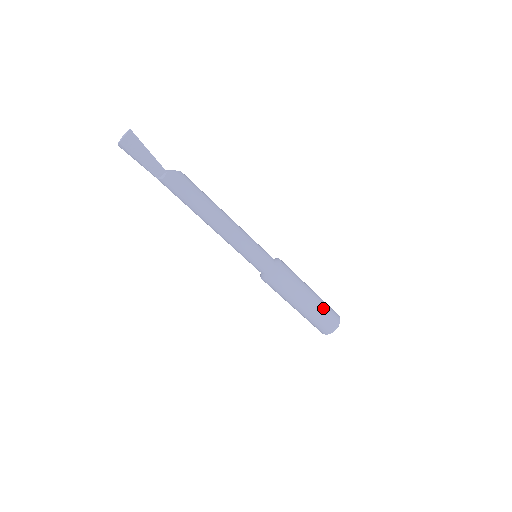
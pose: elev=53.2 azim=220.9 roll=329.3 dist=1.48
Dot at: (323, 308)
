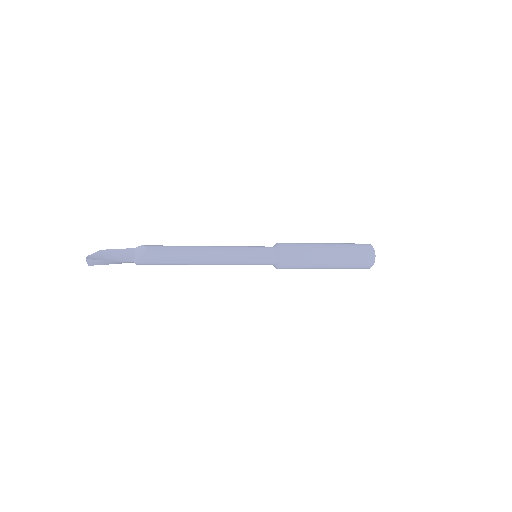
Dot at: (347, 261)
